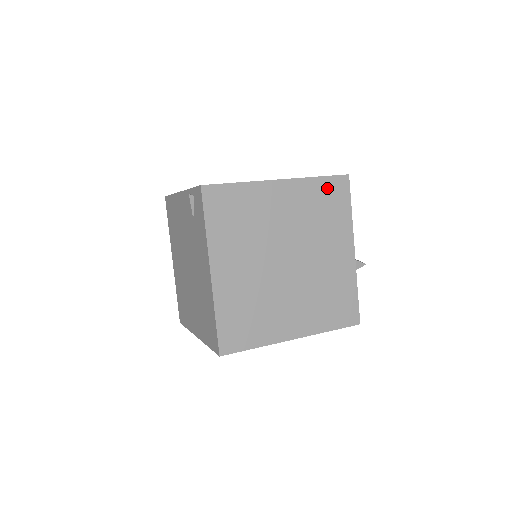
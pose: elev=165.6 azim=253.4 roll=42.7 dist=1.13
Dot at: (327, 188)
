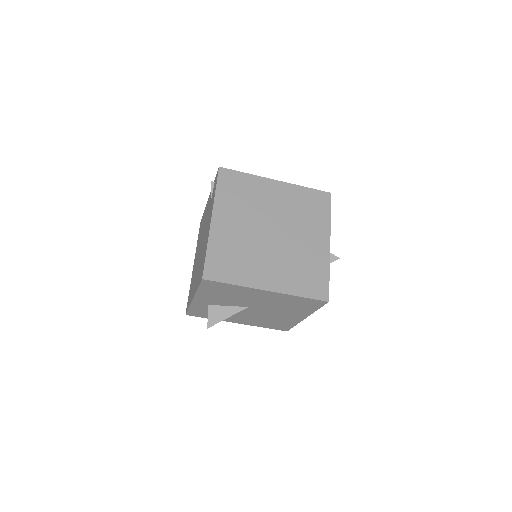
Dot at: (312, 196)
